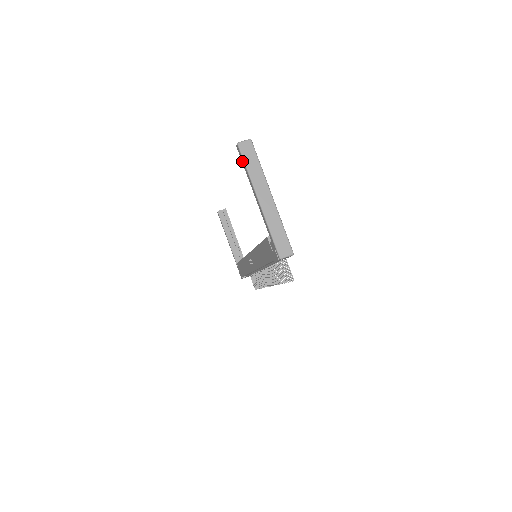
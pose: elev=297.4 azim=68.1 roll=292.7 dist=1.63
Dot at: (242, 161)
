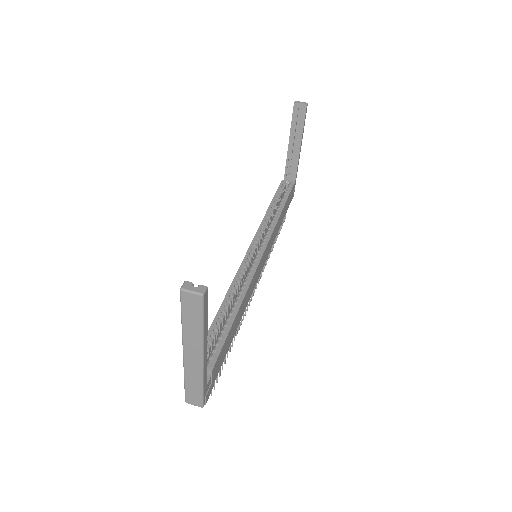
Dot at: occluded
